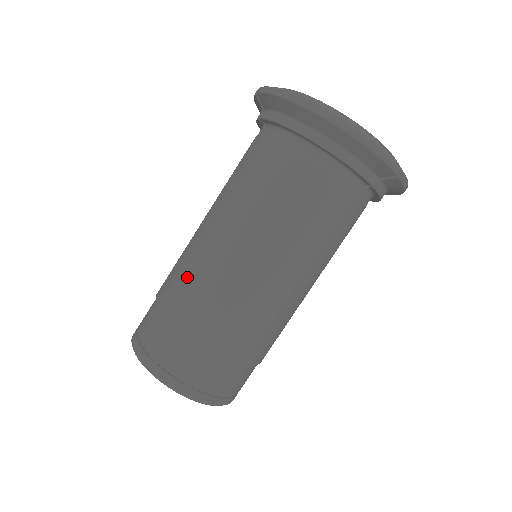
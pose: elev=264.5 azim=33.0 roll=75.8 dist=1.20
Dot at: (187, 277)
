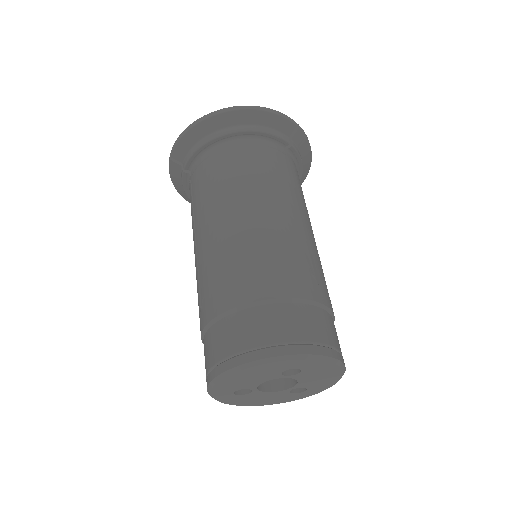
Dot at: (217, 274)
